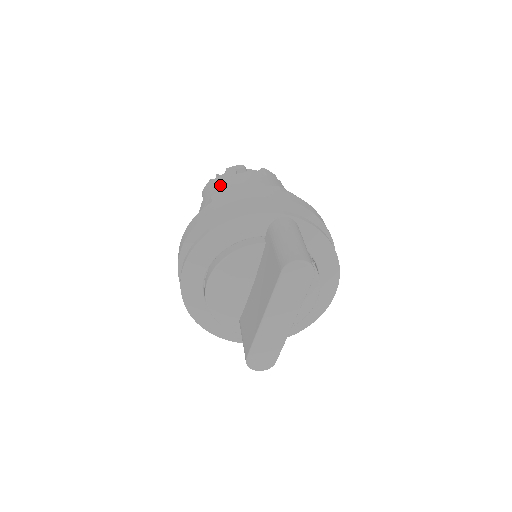
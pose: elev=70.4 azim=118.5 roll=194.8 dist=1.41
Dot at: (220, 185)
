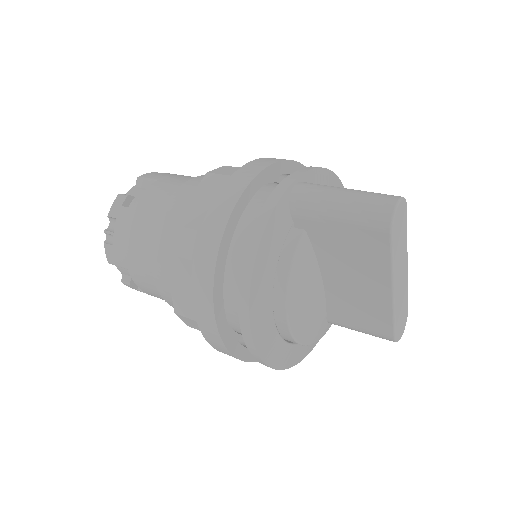
Dot at: (135, 235)
